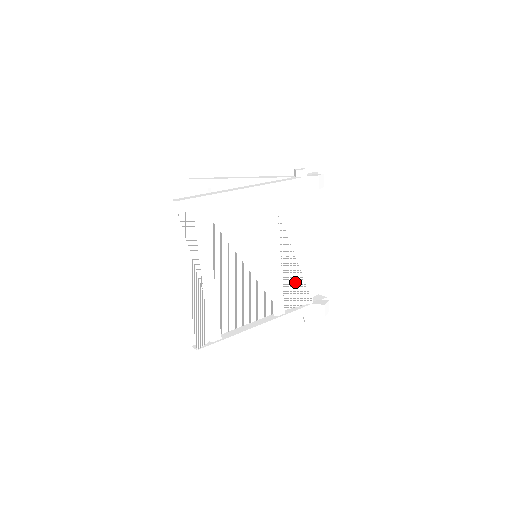
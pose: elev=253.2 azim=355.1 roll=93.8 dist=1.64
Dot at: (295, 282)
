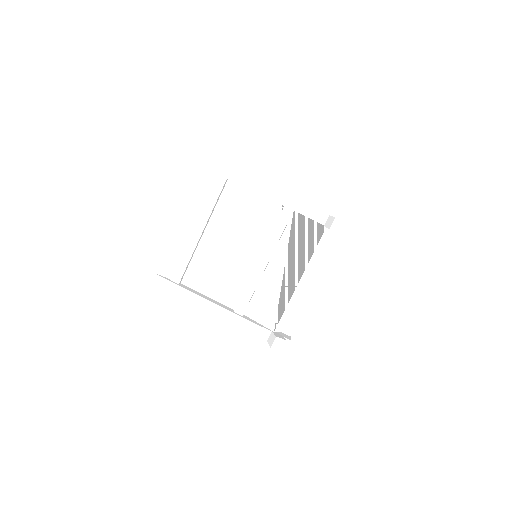
Dot at: (270, 300)
